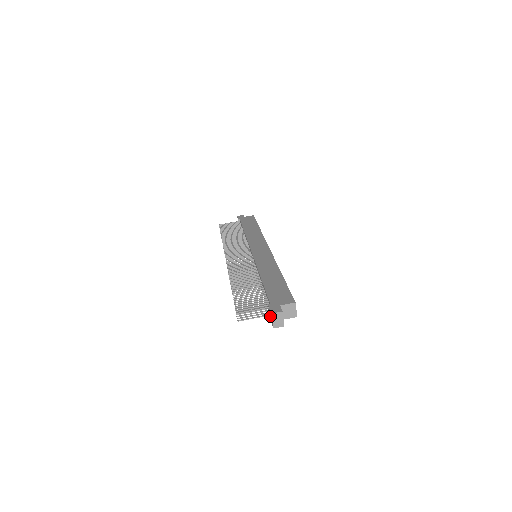
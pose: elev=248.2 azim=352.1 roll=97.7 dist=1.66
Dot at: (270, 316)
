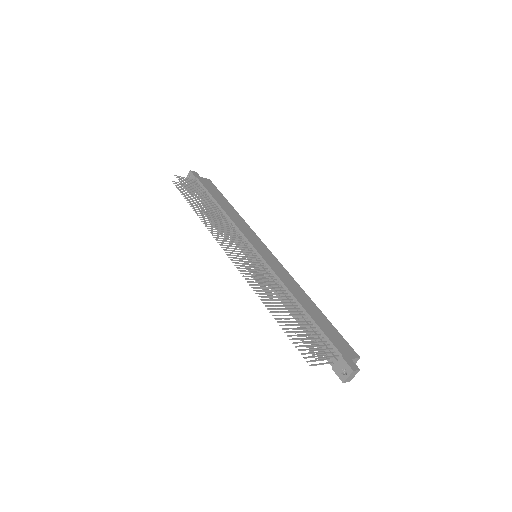
Dot at: (339, 368)
